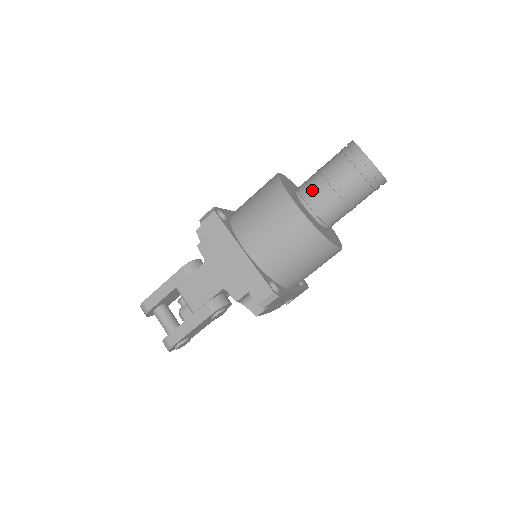
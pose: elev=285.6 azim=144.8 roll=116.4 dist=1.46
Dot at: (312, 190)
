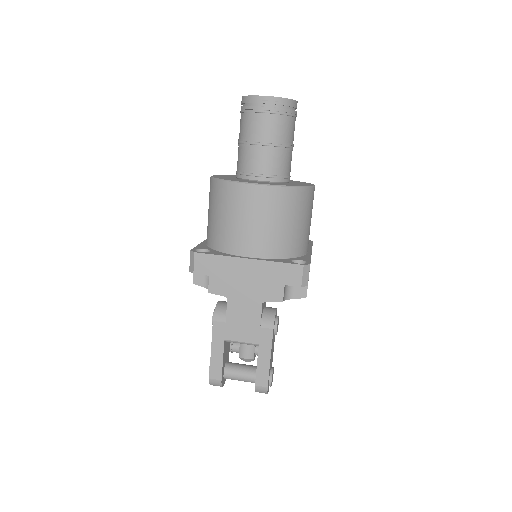
Dot at: (251, 163)
